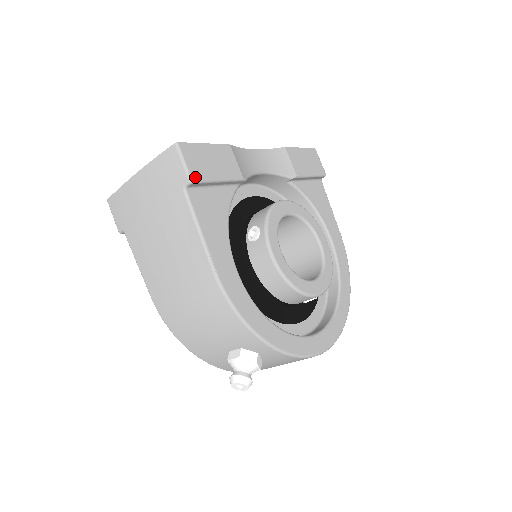
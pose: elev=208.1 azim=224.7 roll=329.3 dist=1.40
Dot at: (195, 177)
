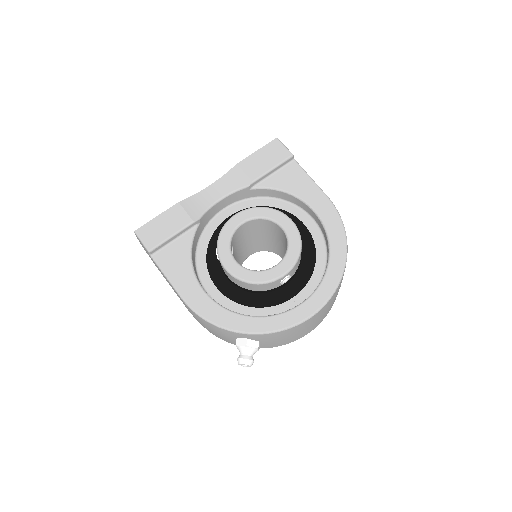
Dot at: (151, 247)
